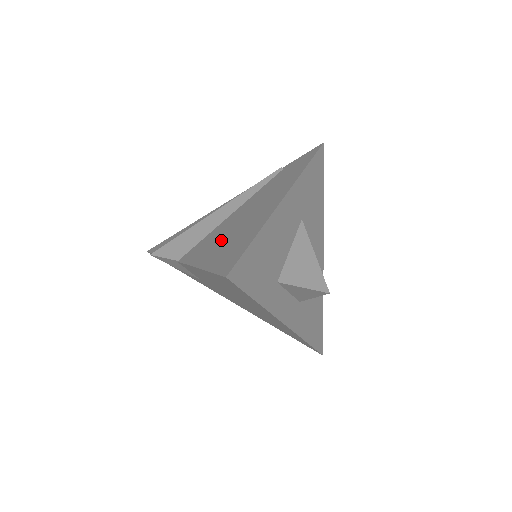
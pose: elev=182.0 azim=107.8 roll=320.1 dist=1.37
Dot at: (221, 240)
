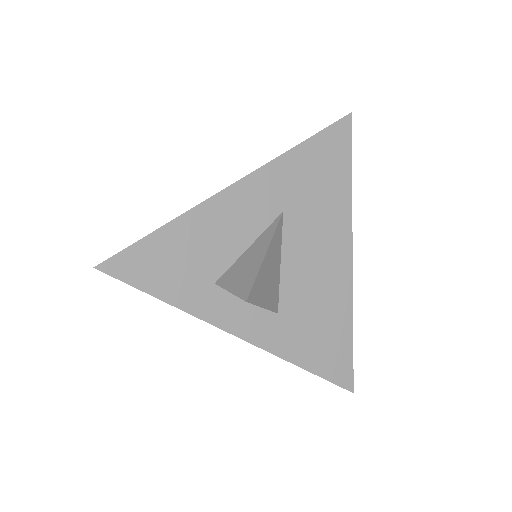
Dot at: occluded
